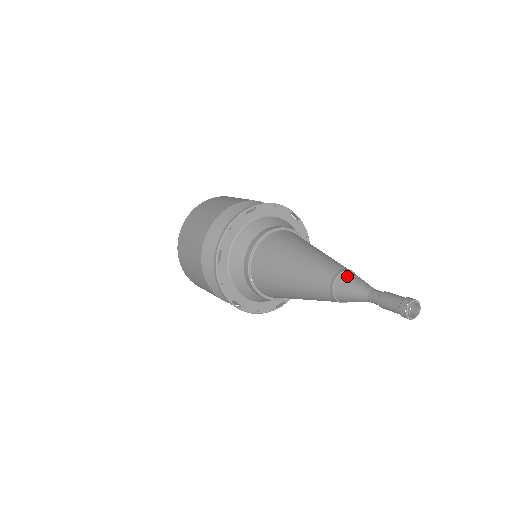
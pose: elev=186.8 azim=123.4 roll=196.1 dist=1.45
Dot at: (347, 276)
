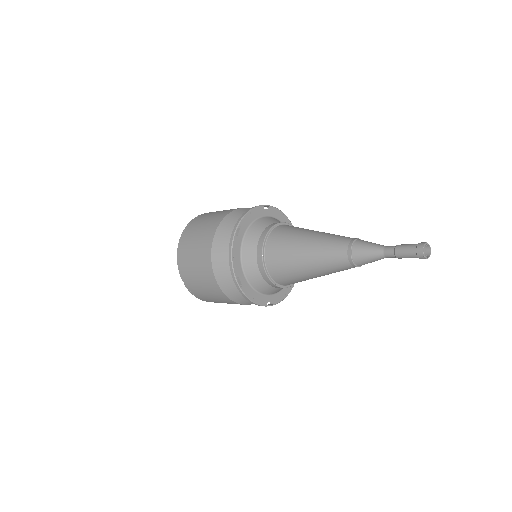
Dot at: (358, 247)
